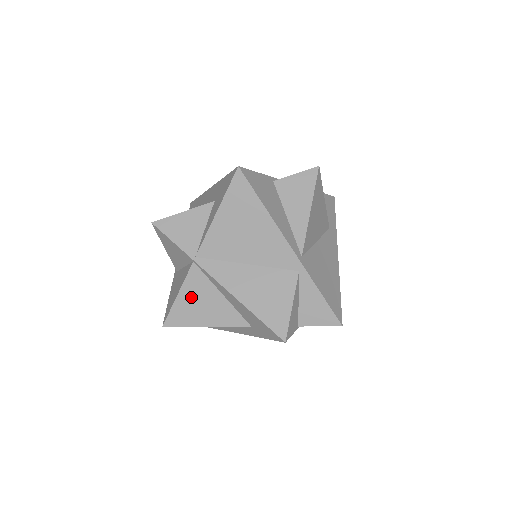
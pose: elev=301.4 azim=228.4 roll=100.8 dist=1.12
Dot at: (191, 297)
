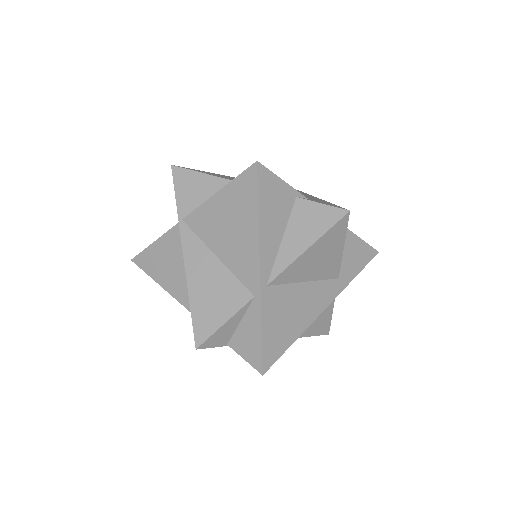
Dot at: (162, 252)
